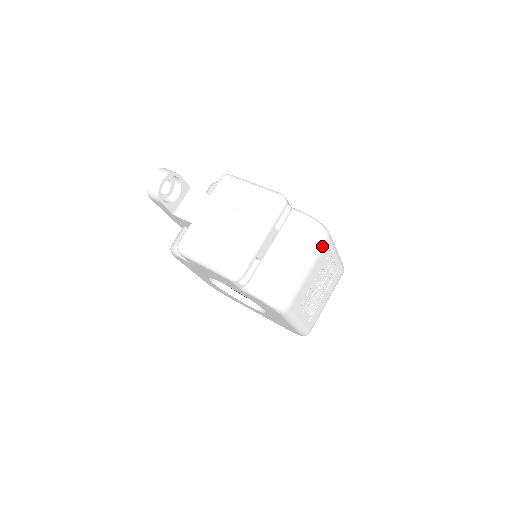
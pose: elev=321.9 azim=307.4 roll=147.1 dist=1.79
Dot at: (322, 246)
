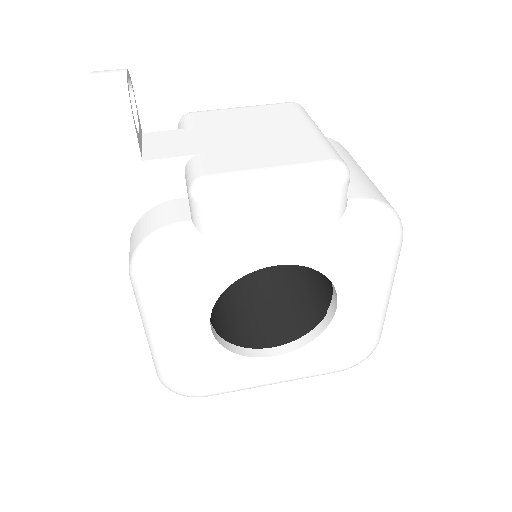
Dot at: occluded
